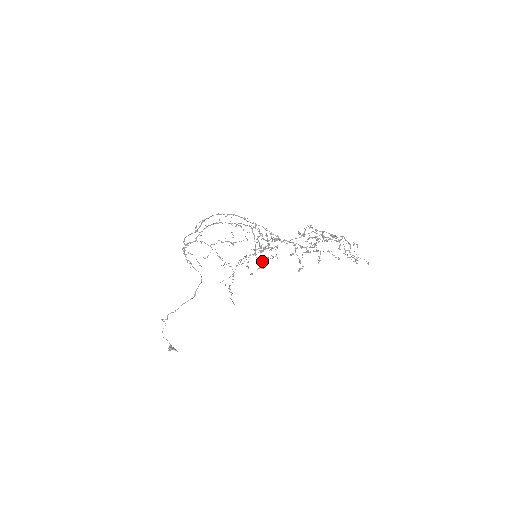
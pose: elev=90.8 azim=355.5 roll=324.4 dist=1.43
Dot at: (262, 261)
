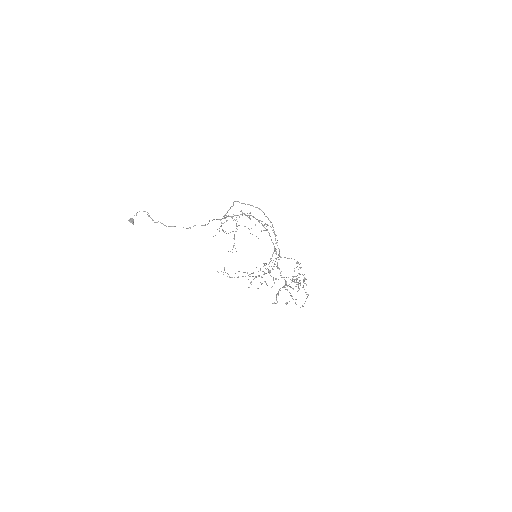
Dot at: (261, 284)
